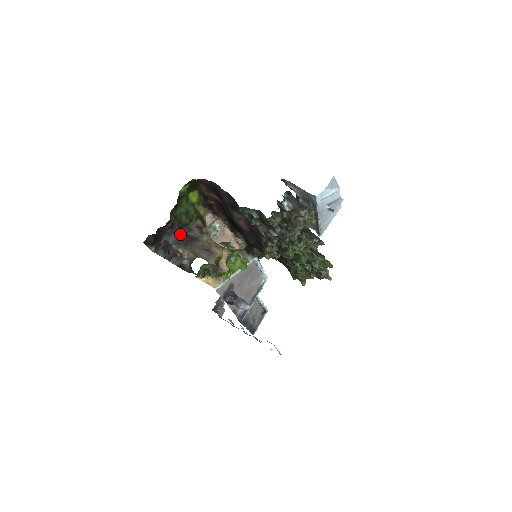
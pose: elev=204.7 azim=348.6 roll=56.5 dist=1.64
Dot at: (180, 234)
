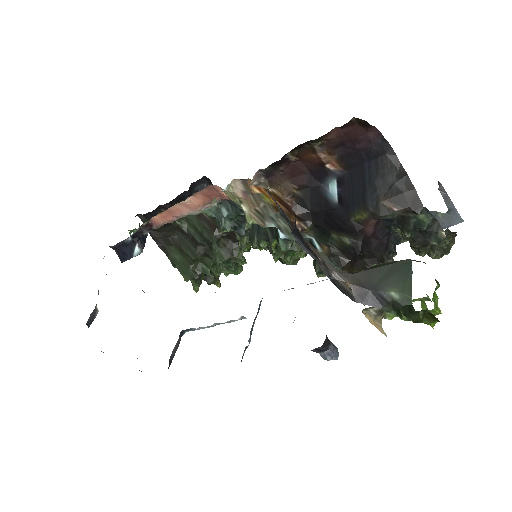
Dot at: occluded
